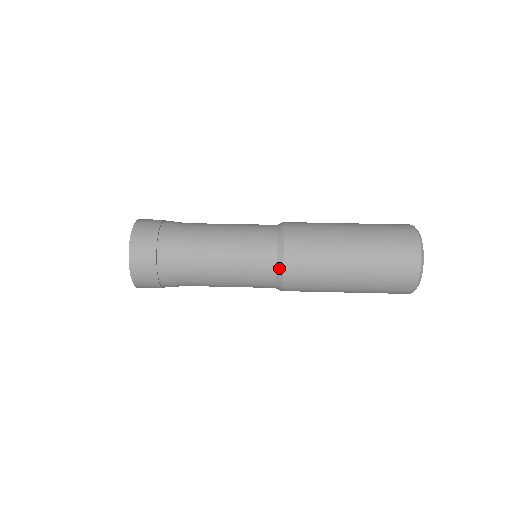
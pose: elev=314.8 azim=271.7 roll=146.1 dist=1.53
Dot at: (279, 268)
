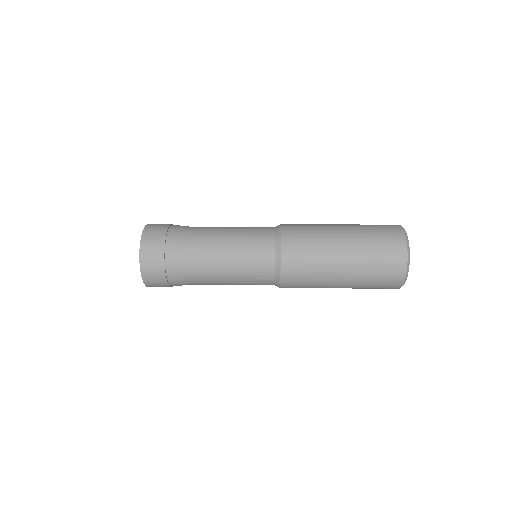
Dot at: (277, 239)
